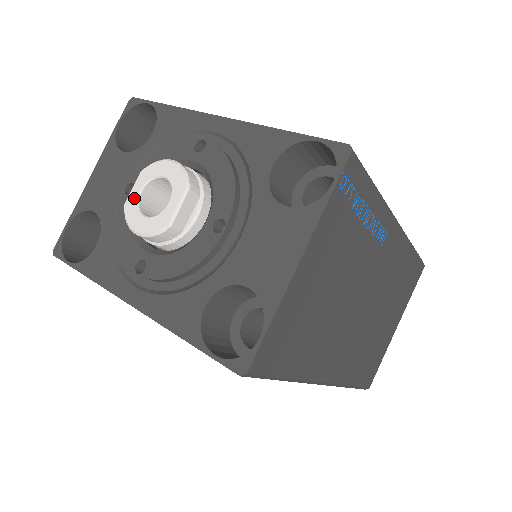
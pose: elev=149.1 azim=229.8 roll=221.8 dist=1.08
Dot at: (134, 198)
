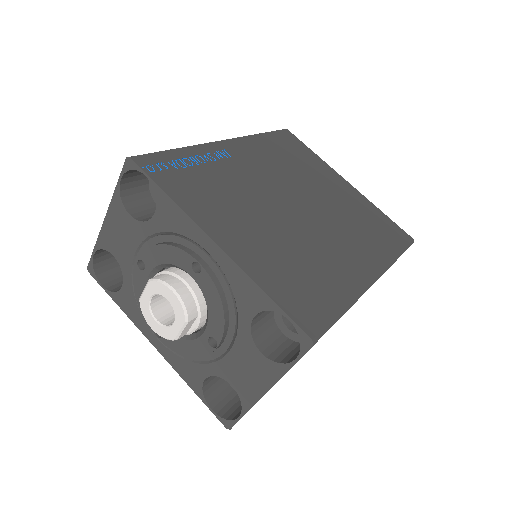
Dot at: (146, 301)
